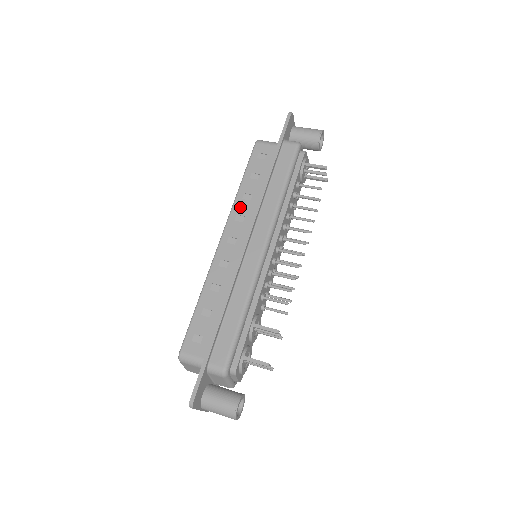
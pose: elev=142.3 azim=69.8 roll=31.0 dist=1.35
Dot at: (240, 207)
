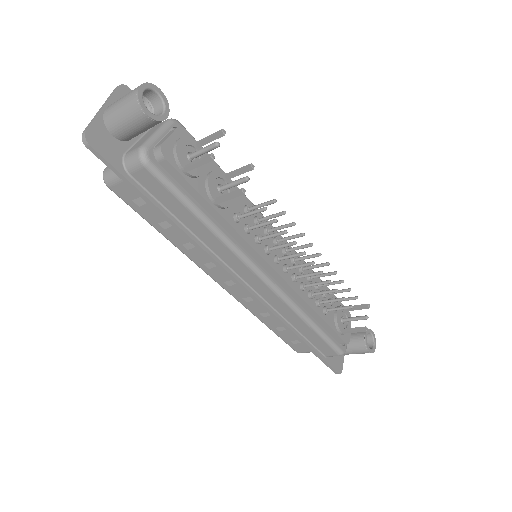
Dot at: occluded
